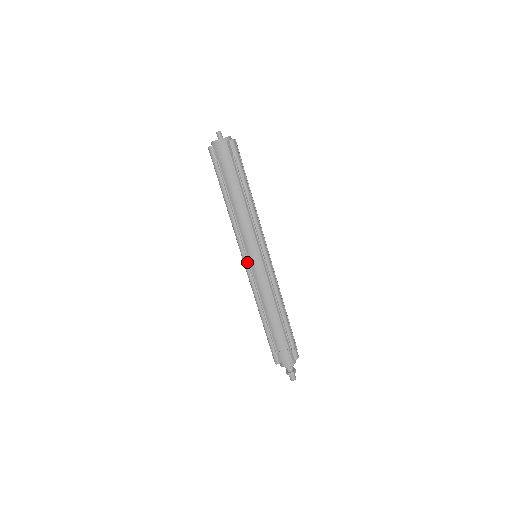
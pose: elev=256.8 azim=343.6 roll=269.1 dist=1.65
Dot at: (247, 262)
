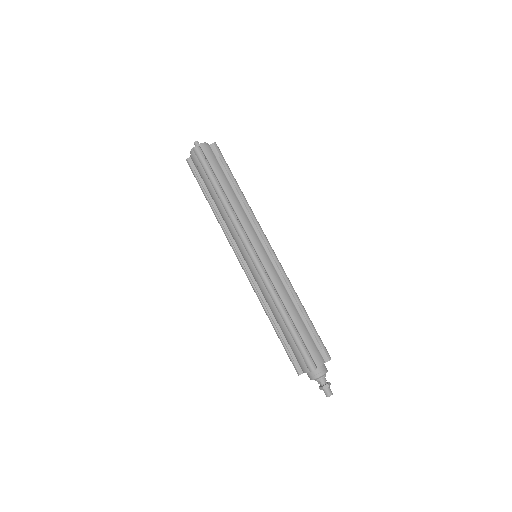
Dot at: (241, 264)
